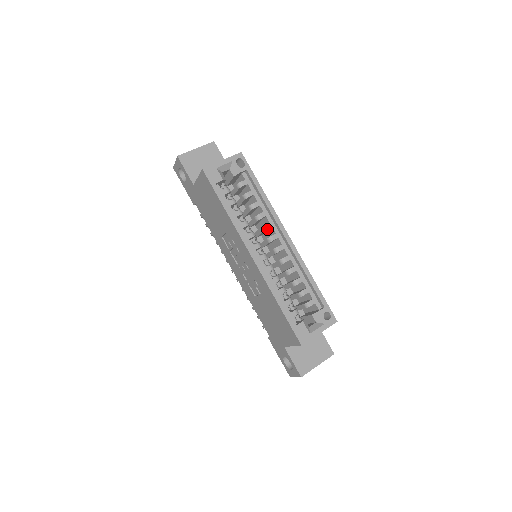
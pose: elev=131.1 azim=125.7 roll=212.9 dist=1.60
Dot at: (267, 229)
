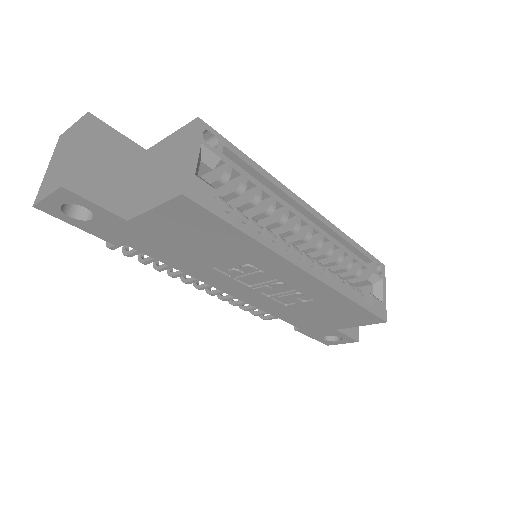
Dot at: (287, 218)
